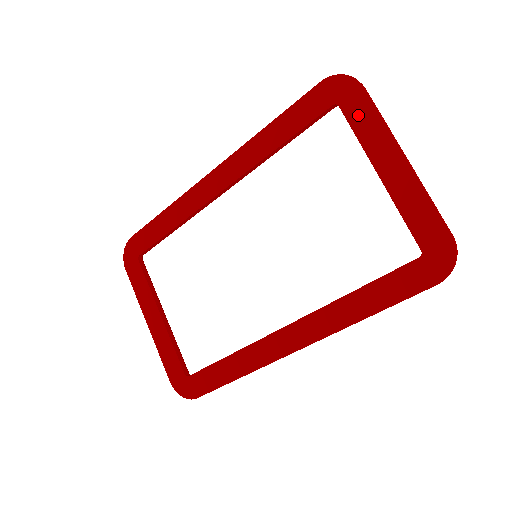
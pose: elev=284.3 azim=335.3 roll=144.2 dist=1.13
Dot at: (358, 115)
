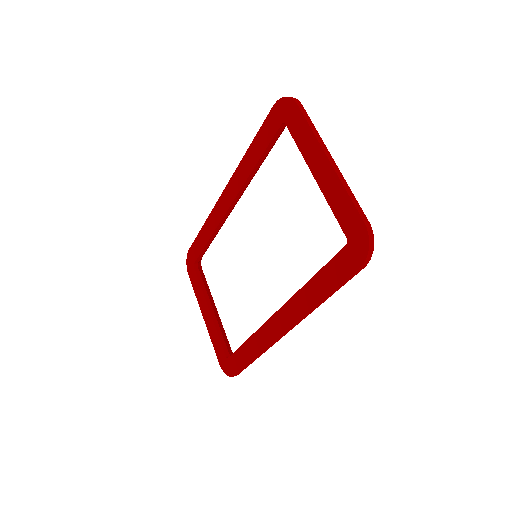
Dot at: (297, 129)
